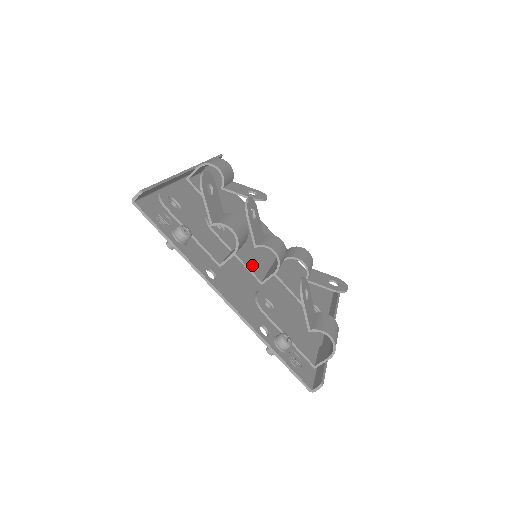
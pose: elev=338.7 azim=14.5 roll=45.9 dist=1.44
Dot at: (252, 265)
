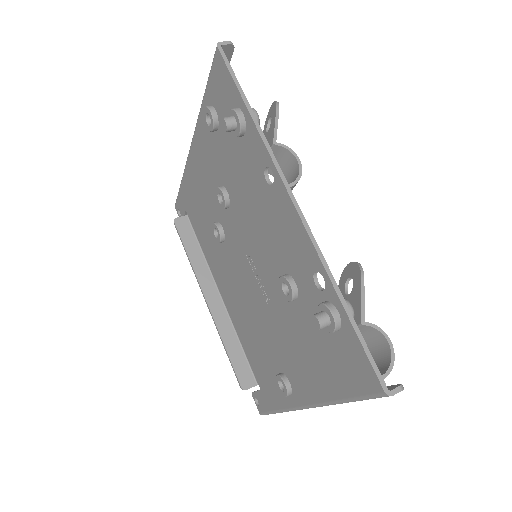
Dot at: occluded
